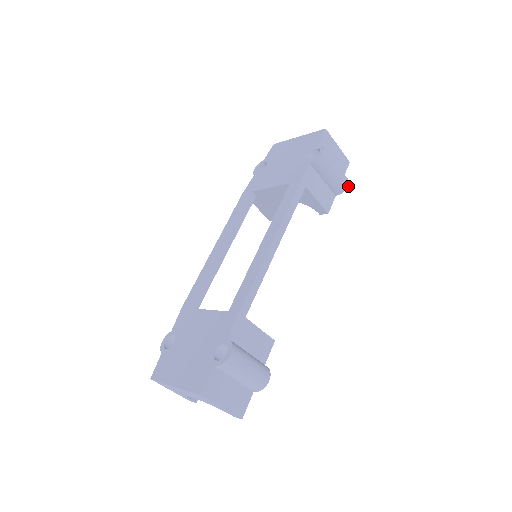
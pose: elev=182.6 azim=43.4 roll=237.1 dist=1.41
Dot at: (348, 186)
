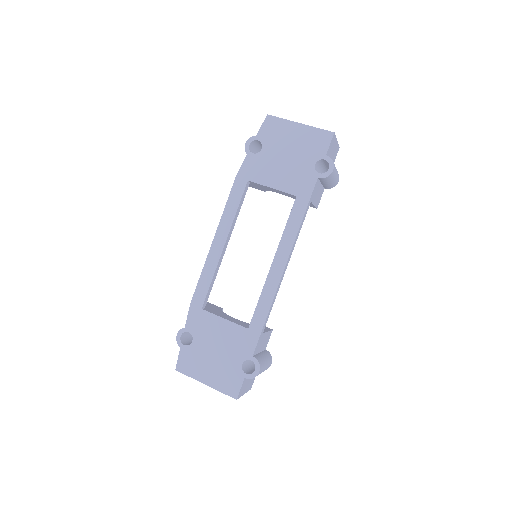
Dot at: occluded
